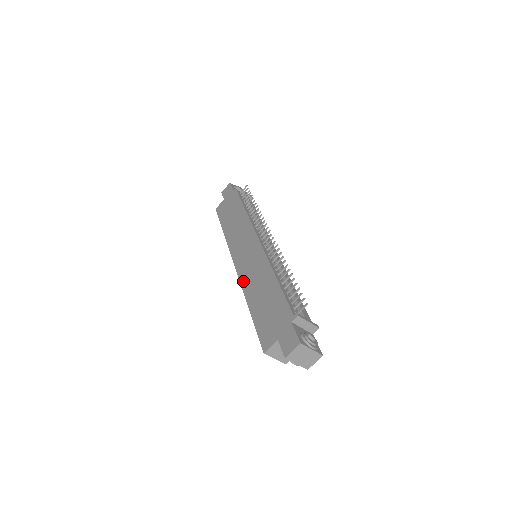
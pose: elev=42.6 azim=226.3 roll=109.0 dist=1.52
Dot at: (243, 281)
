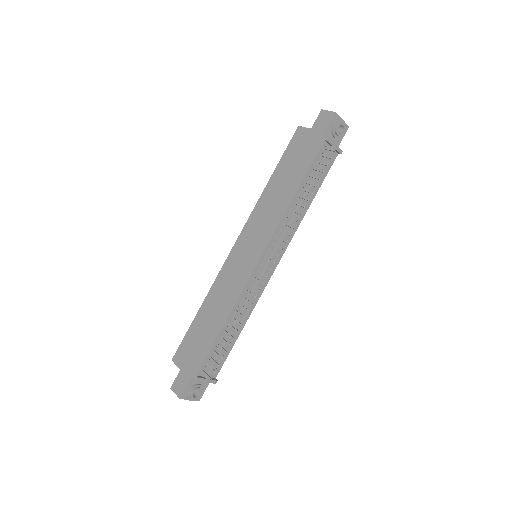
Dot at: (220, 277)
